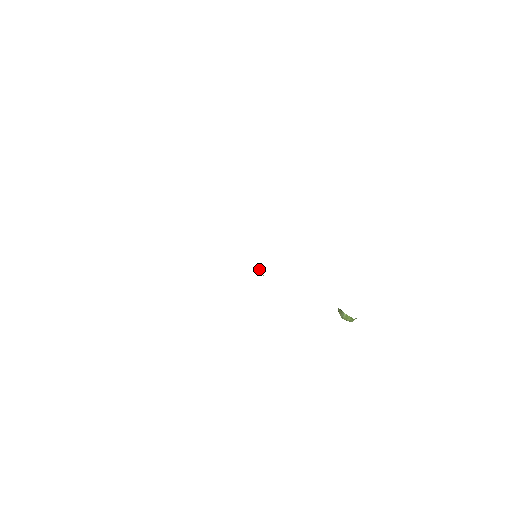
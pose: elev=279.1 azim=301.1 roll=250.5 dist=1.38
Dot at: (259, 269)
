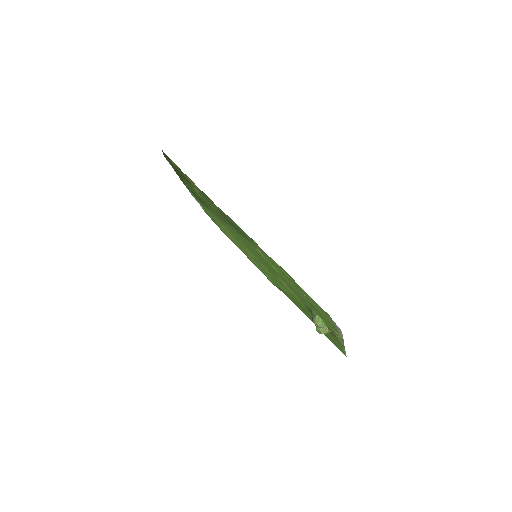
Dot at: (255, 248)
